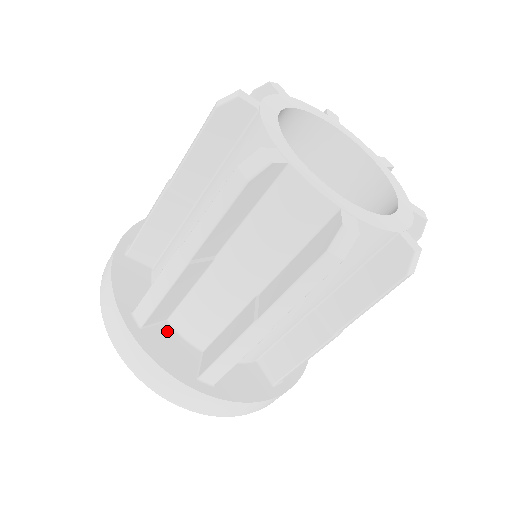
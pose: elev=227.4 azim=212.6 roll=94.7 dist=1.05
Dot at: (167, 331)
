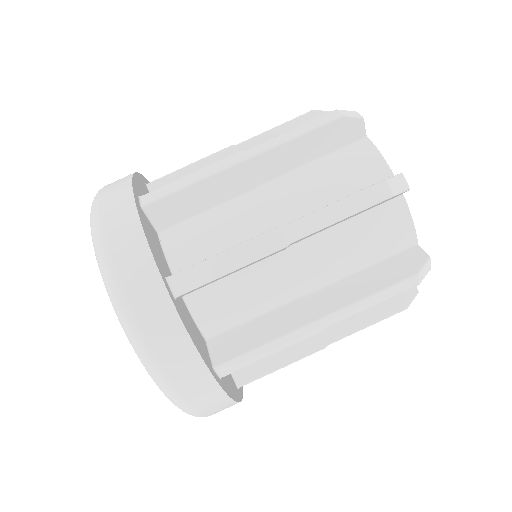
Dot at: occluded
